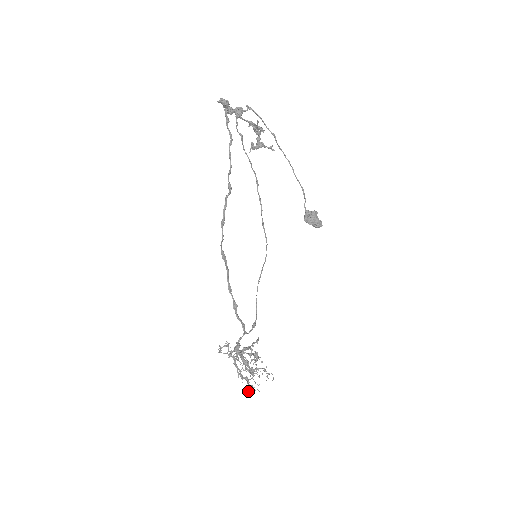
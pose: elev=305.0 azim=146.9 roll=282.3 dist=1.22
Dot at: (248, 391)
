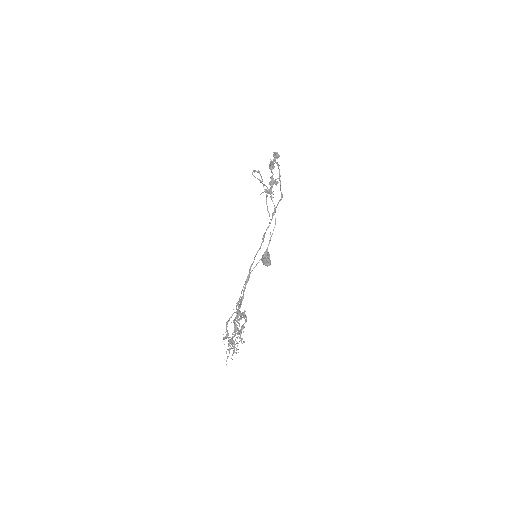
Dot at: (233, 353)
